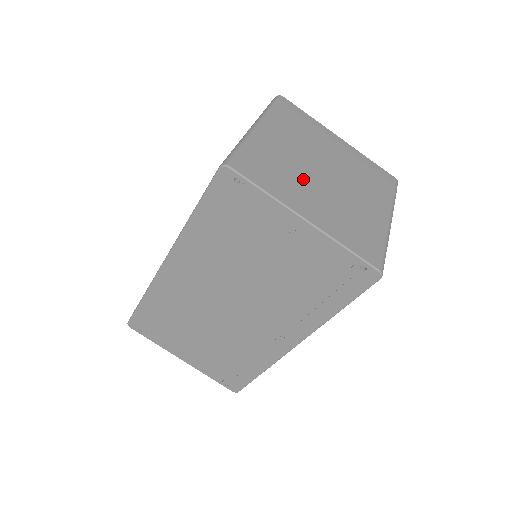
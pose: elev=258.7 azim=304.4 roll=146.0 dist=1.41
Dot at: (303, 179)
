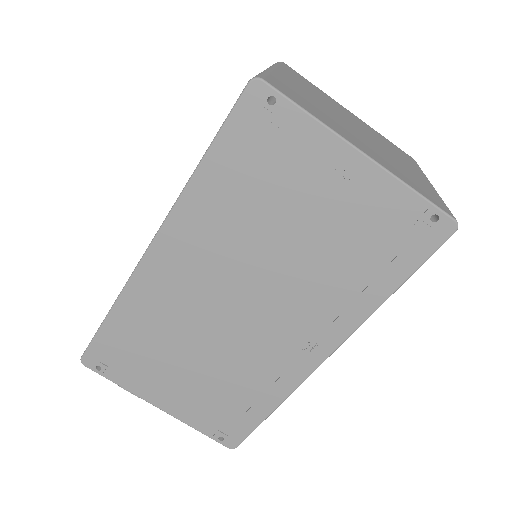
Dot at: (339, 122)
